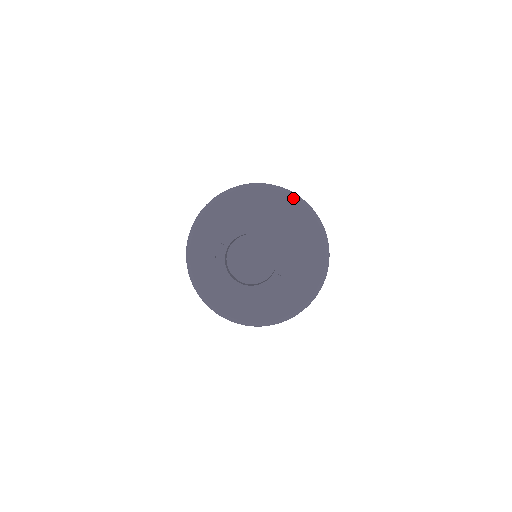
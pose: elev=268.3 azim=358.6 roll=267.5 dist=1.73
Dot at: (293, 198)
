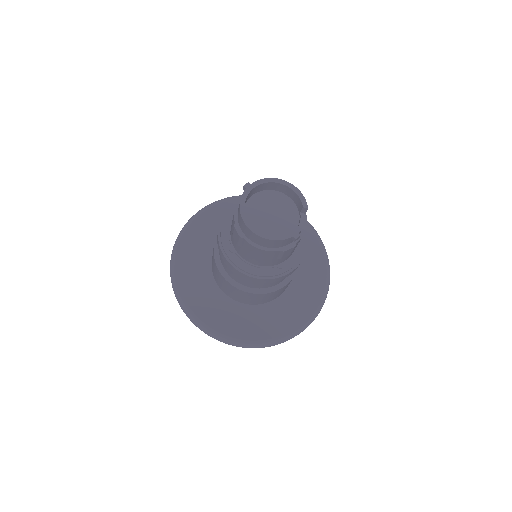
Dot at: (307, 225)
